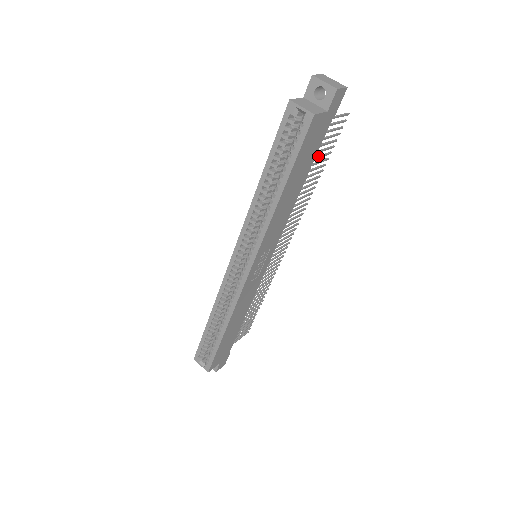
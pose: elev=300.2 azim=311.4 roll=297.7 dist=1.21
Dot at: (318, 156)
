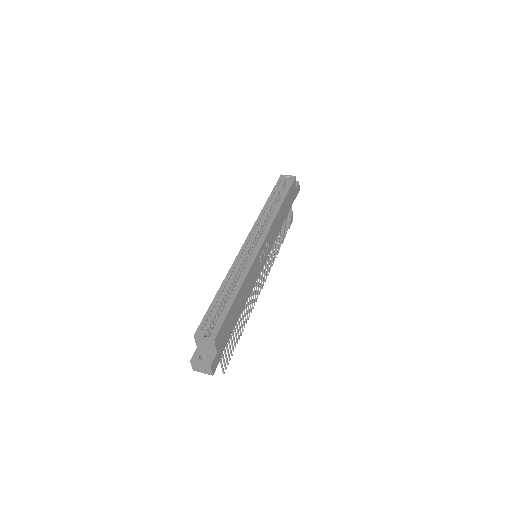
Dot at: (285, 223)
